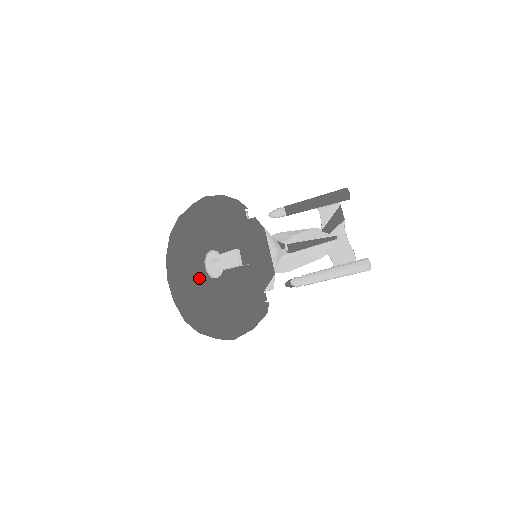
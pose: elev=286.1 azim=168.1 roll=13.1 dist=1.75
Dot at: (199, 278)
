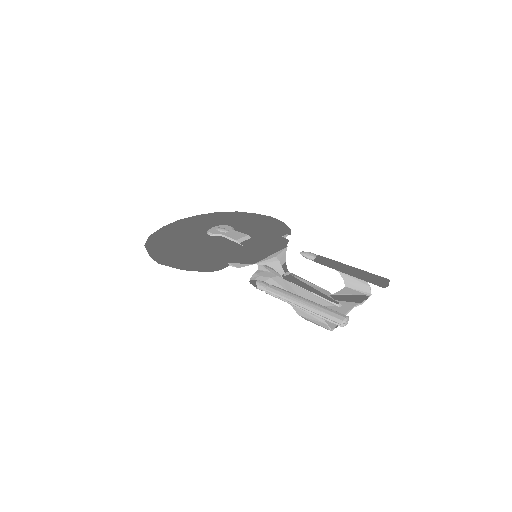
Dot at: (199, 228)
